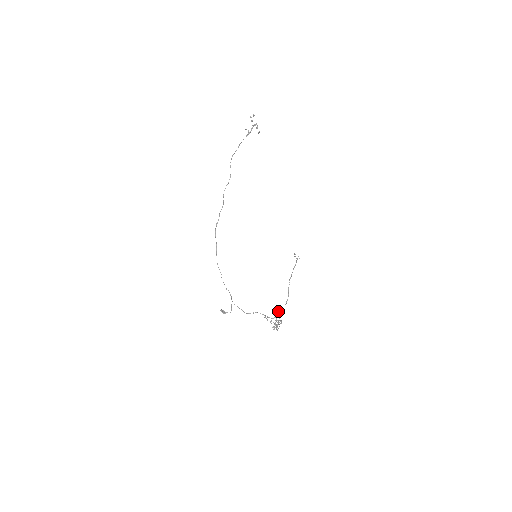
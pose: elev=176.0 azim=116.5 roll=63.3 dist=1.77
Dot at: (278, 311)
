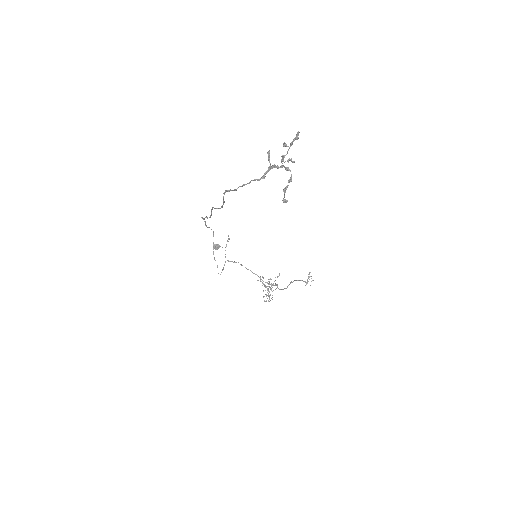
Dot at: (277, 277)
